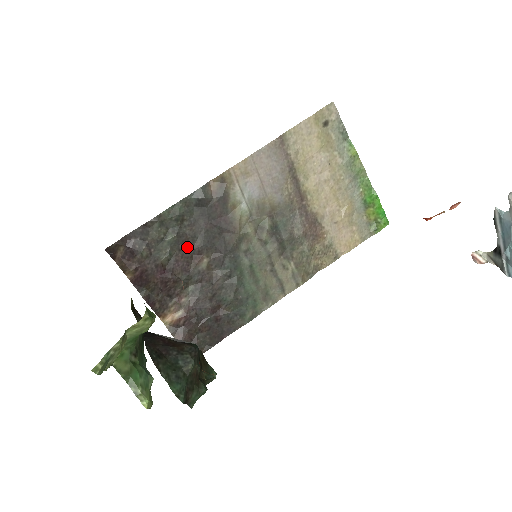
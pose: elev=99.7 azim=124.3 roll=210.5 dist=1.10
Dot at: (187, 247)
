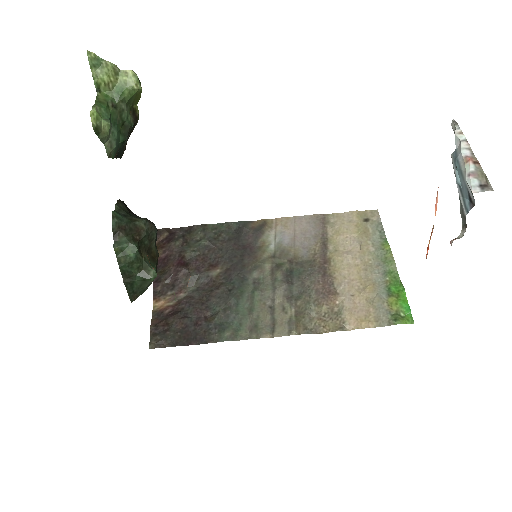
Dot at: (211, 255)
